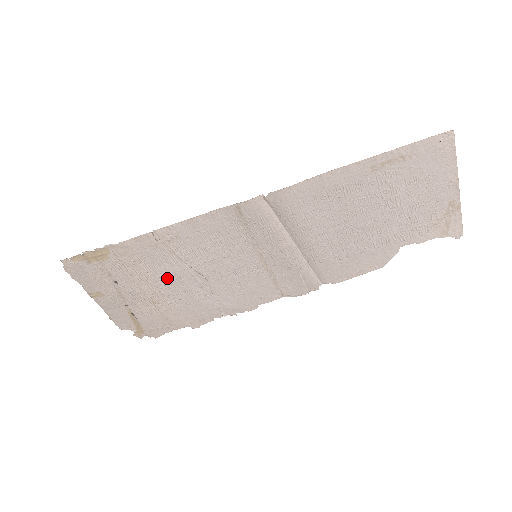
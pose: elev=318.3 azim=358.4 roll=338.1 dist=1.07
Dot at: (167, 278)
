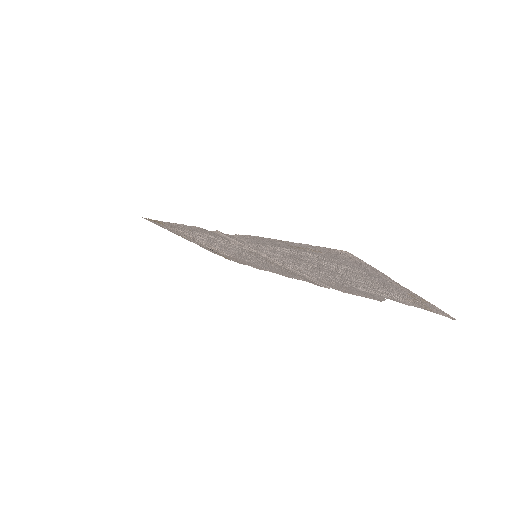
Dot at: (210, 244)
